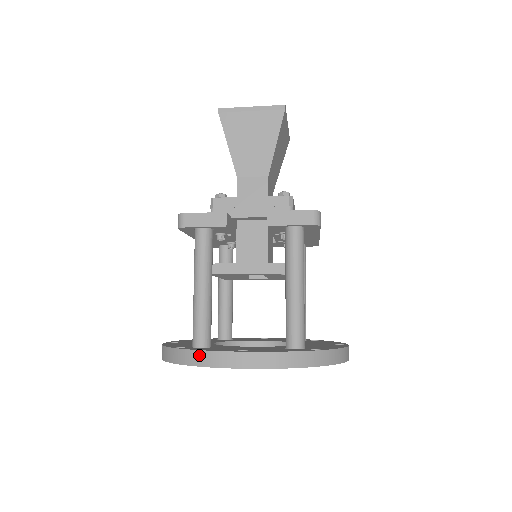
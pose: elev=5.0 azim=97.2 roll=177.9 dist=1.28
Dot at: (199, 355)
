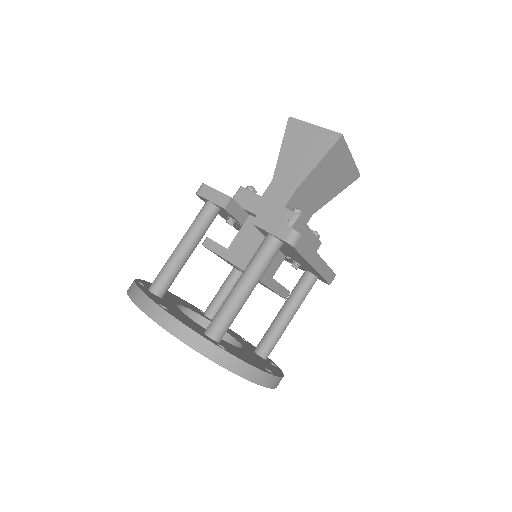
Dot at: (136, 291)
